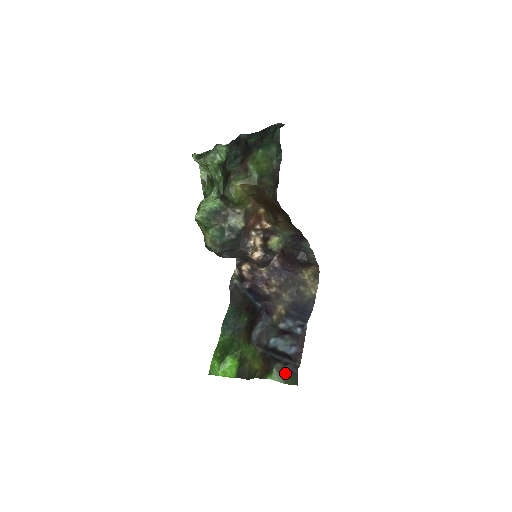
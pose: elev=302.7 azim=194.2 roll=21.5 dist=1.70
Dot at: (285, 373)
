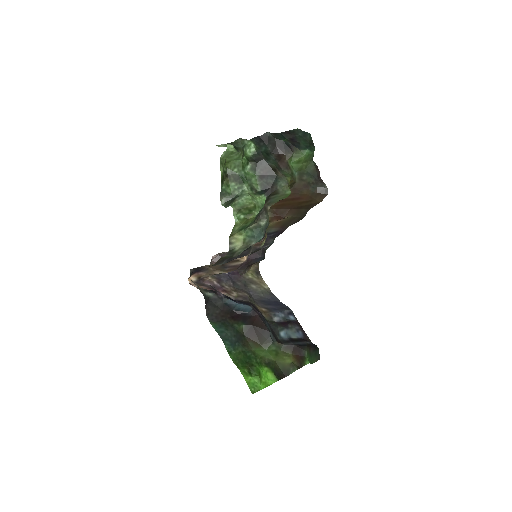
Dot at: (312, 353)
